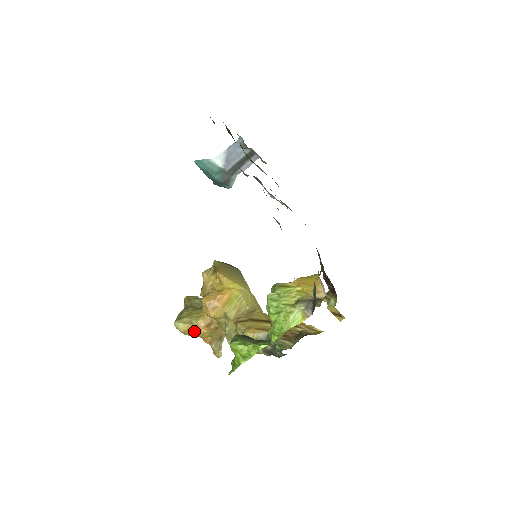
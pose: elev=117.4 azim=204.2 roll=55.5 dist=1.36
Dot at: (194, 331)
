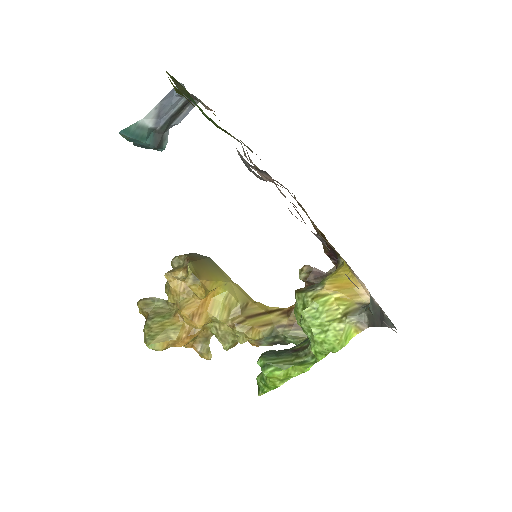
Dot at: (174, 345)
